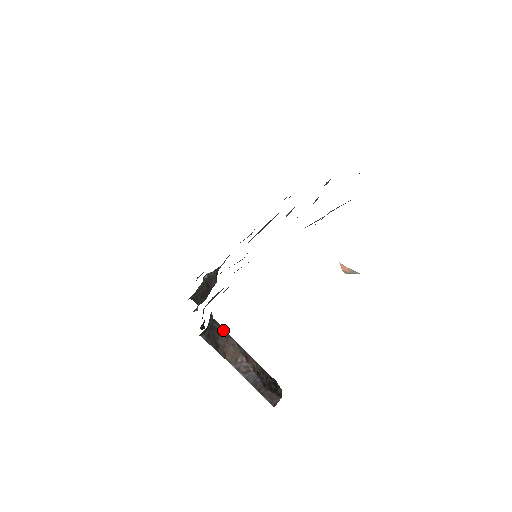
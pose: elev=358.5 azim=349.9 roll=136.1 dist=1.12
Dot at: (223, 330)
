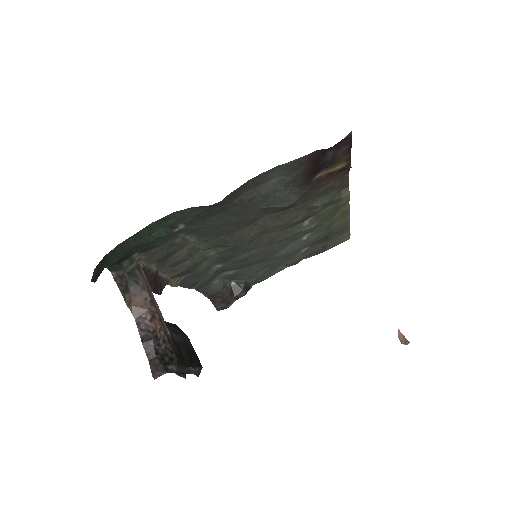
Dot at: (143, 281)
